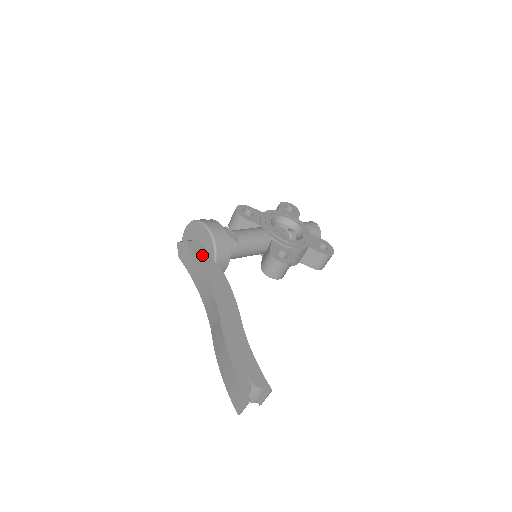
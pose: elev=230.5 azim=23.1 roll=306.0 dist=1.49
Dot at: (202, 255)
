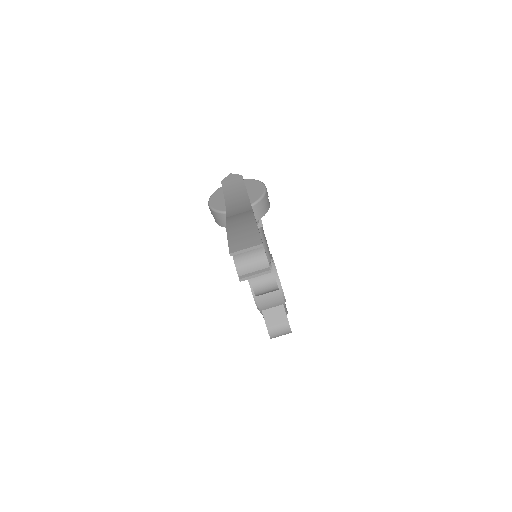
Dot at: occluded
